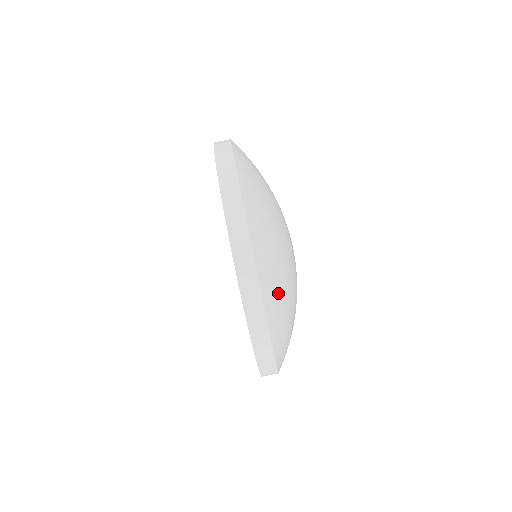
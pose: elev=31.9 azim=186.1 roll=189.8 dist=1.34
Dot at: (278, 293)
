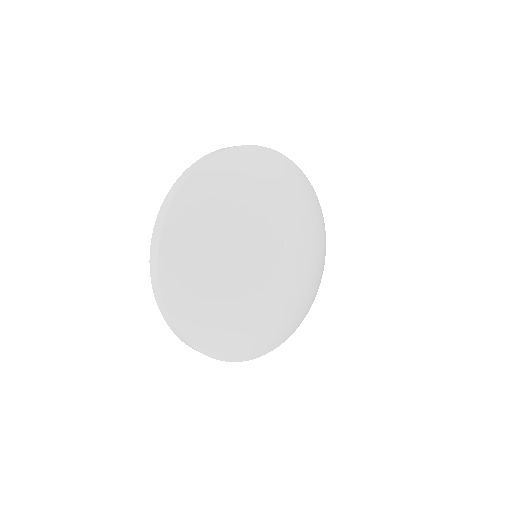
Dot at: (210, 332)
